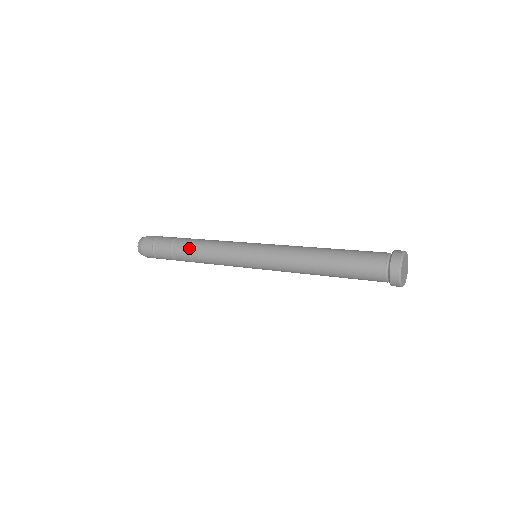
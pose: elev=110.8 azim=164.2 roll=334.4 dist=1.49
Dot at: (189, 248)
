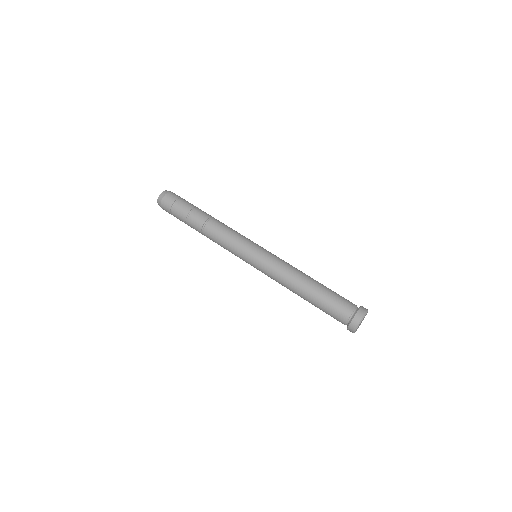
Dot at: (209, 218)
